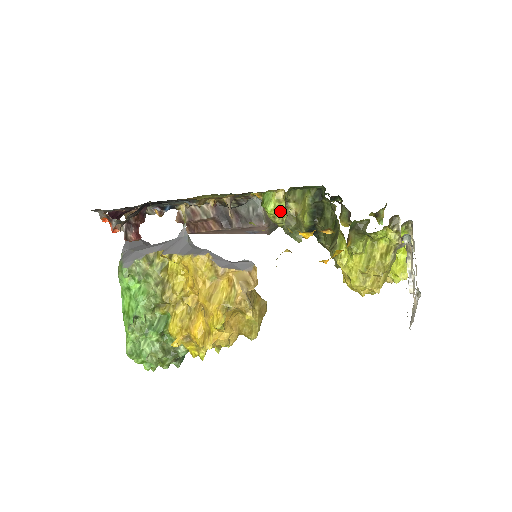
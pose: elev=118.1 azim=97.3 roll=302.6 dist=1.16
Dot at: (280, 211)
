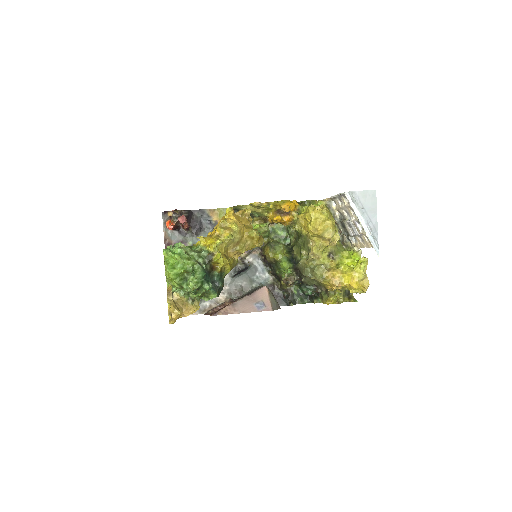
Dot at: (263, 226)
